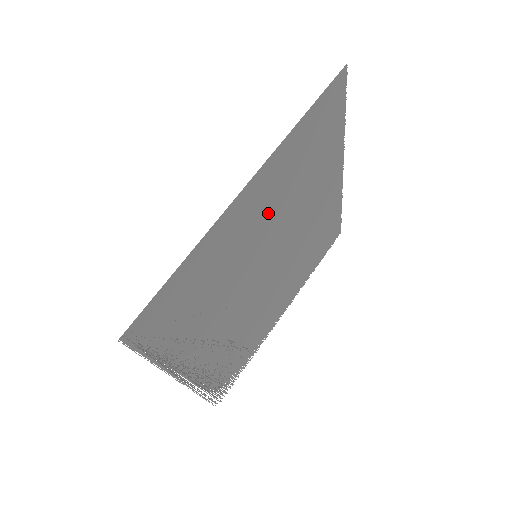
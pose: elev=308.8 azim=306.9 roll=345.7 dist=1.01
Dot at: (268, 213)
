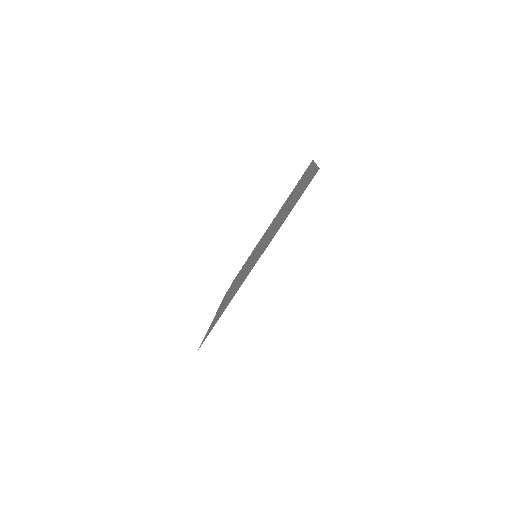
Dot at: occluded
